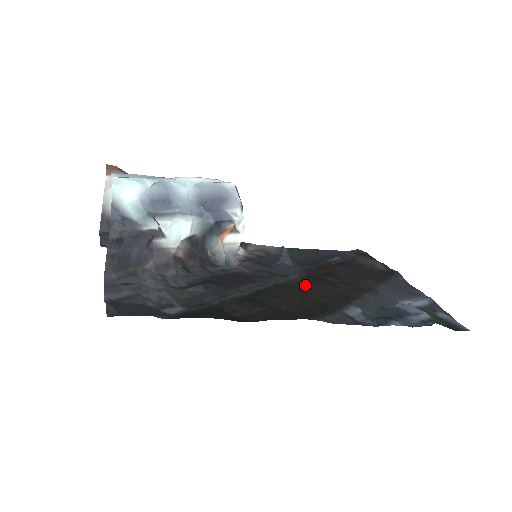
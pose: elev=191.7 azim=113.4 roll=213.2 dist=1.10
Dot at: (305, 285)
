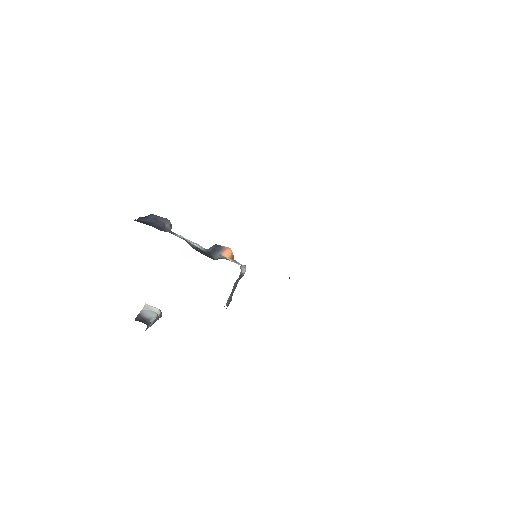
Dot at: occluded
